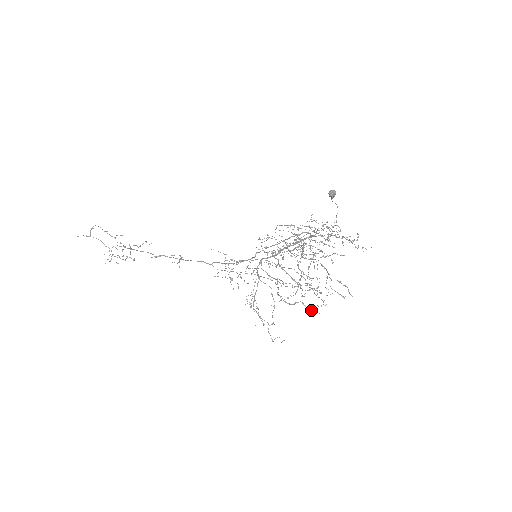
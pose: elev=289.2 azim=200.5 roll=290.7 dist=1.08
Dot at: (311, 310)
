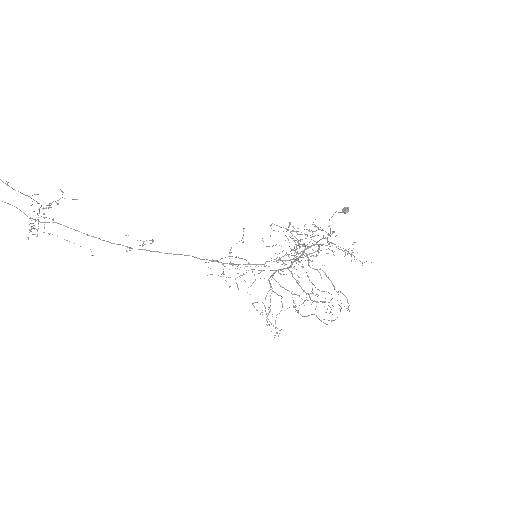
Dot at: occluded
